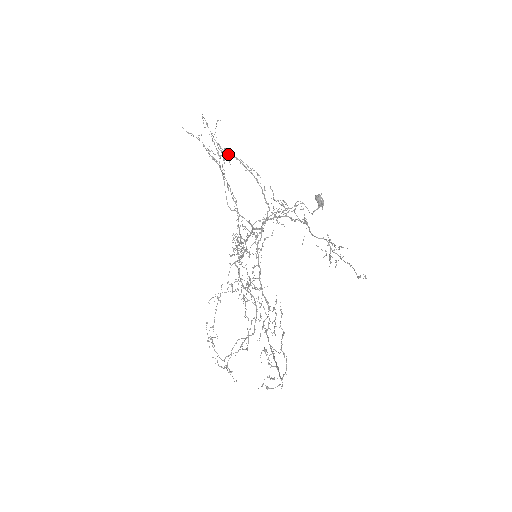
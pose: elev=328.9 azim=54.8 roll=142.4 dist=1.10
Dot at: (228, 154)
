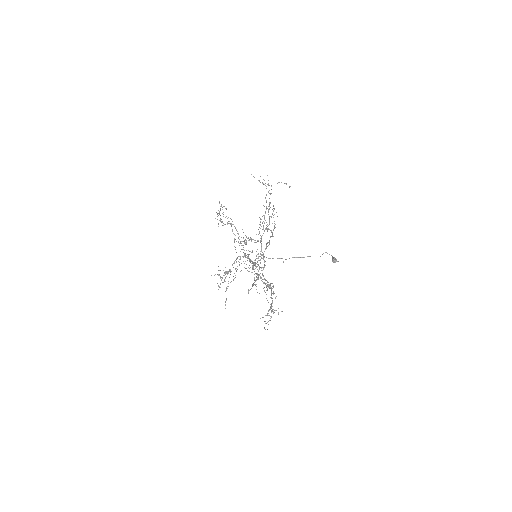
Dot at: occluded
